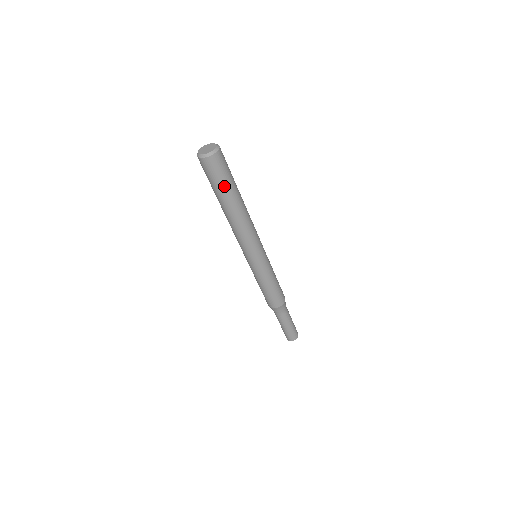
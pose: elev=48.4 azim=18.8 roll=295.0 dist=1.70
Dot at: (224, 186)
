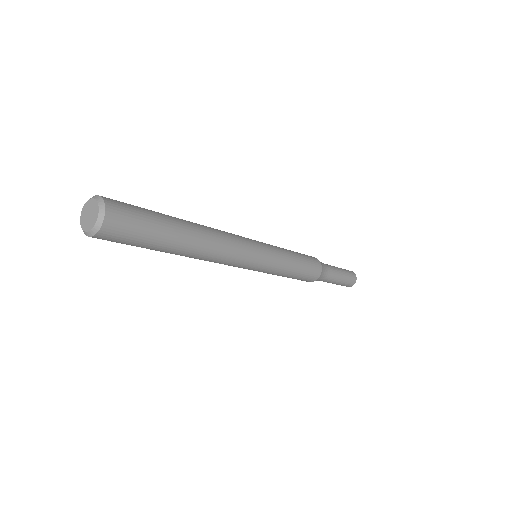
Dot at: (154, 239)
